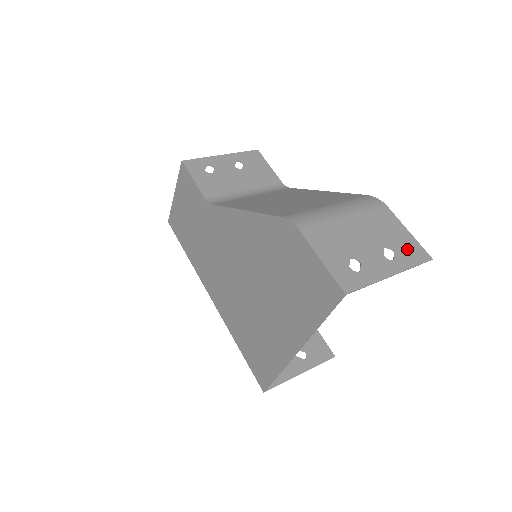
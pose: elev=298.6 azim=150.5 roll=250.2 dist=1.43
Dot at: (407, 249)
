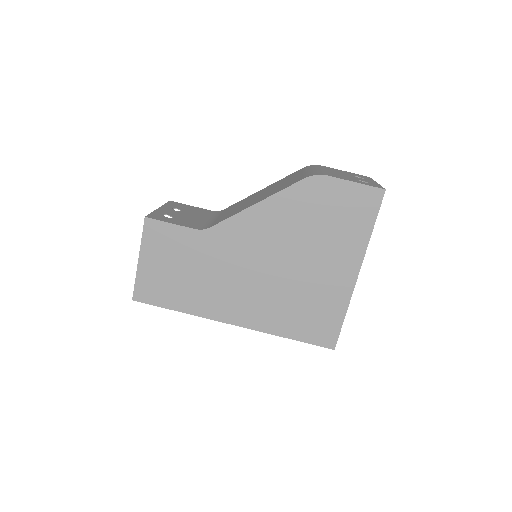
Dot at: occluded
